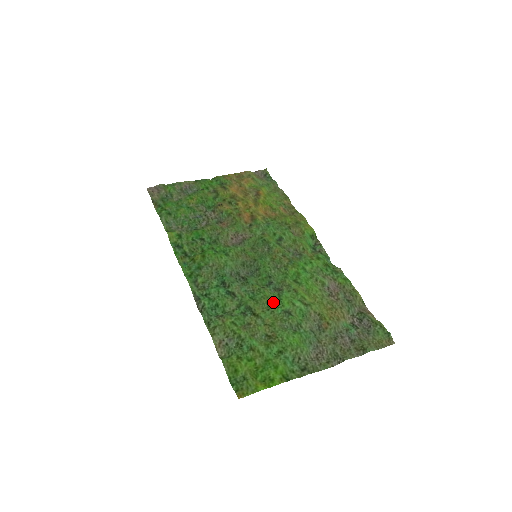
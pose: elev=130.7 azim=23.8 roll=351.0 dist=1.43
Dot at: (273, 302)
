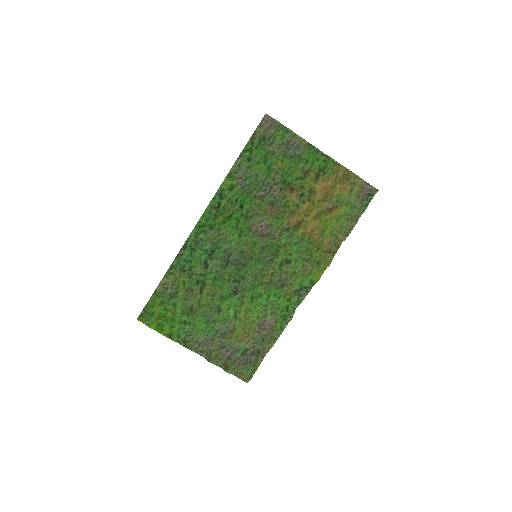
Dot at: (221, 295)
